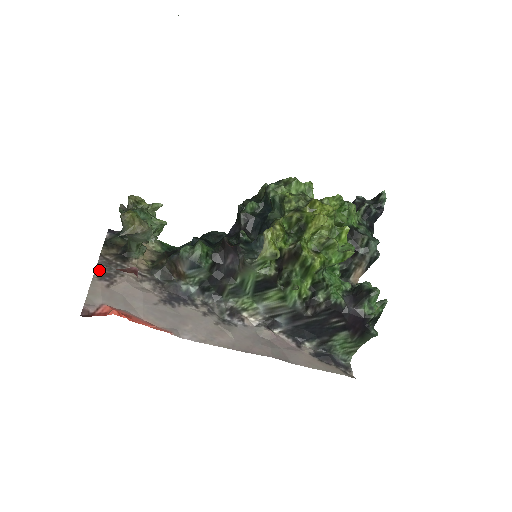
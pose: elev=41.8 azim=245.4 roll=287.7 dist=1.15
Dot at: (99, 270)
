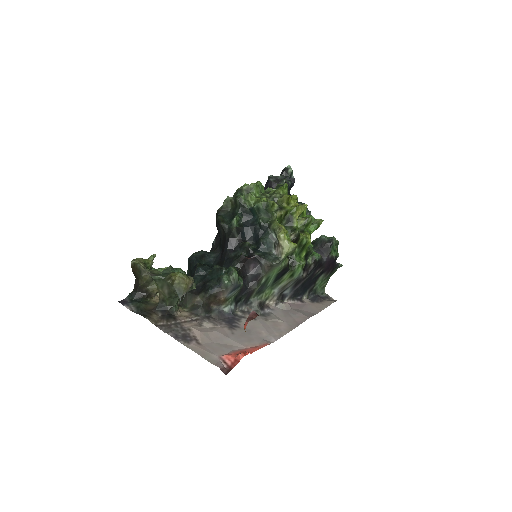
Dot at: (176, 337)
